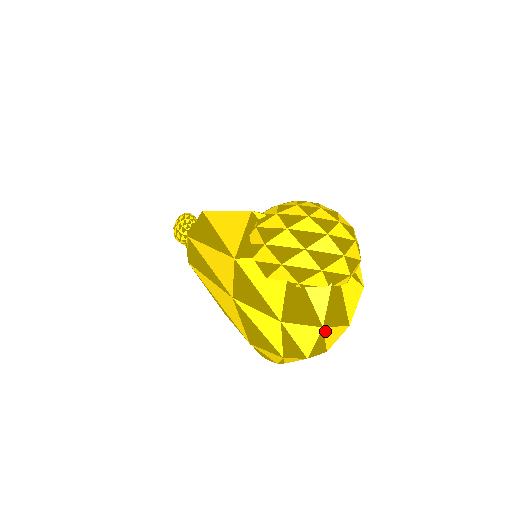
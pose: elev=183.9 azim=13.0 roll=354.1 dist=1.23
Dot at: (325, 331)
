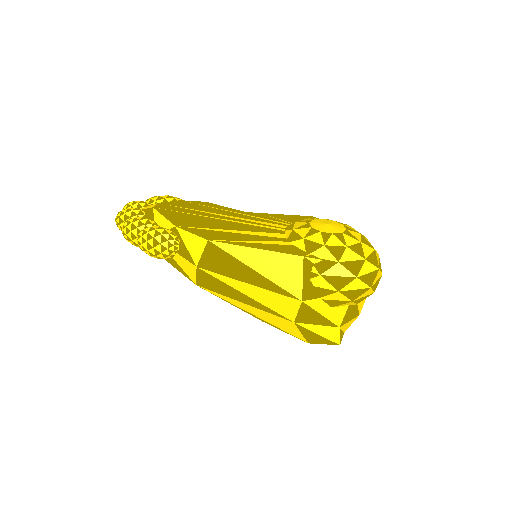
Dot at: occluded
